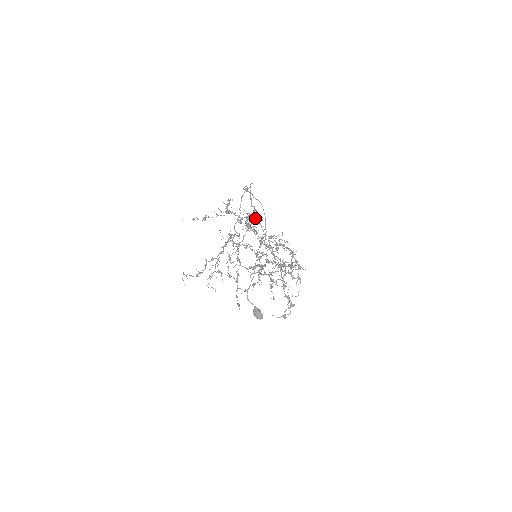
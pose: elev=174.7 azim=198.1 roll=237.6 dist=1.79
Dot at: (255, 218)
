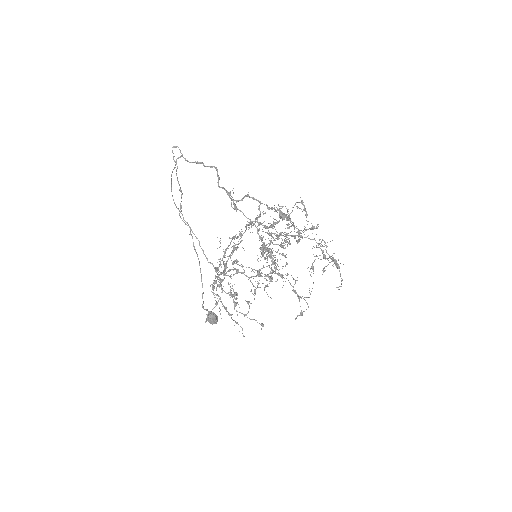
Dot at: (234, 205)
